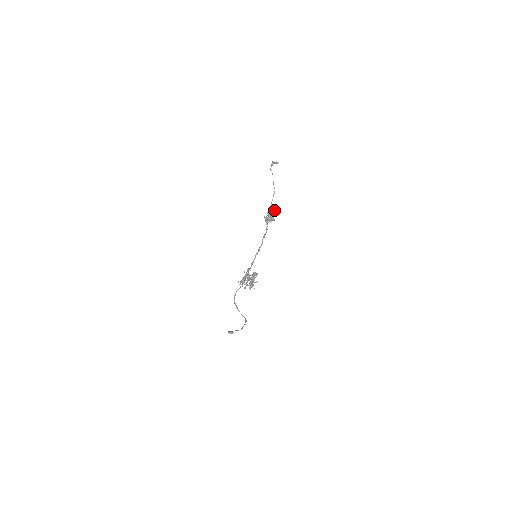
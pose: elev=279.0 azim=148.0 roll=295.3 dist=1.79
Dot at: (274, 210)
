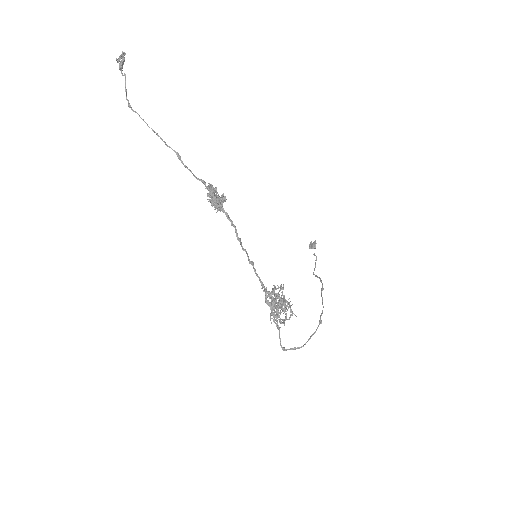
Dot at: (209, 191)
